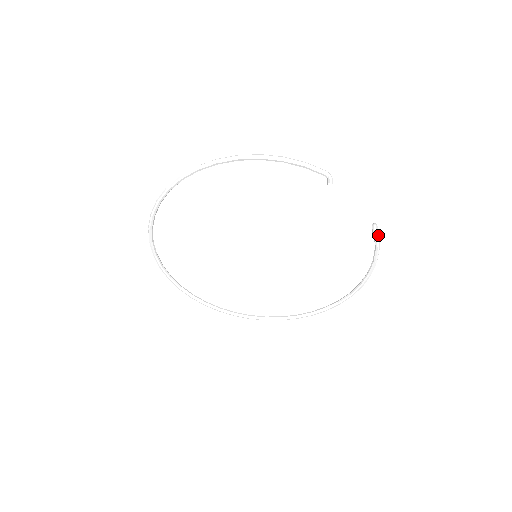
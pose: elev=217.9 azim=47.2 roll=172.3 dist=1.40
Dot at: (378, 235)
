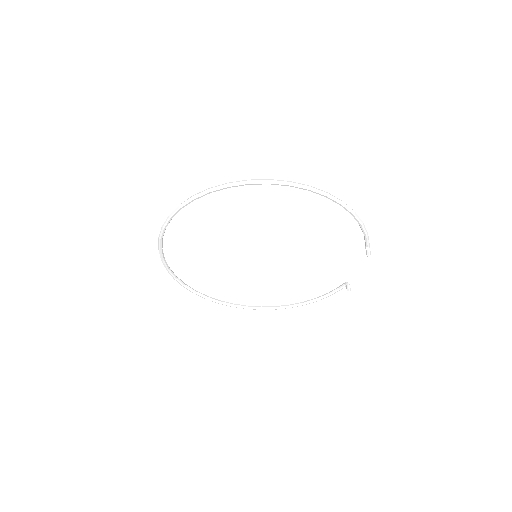
Dot at: (341, 289)
